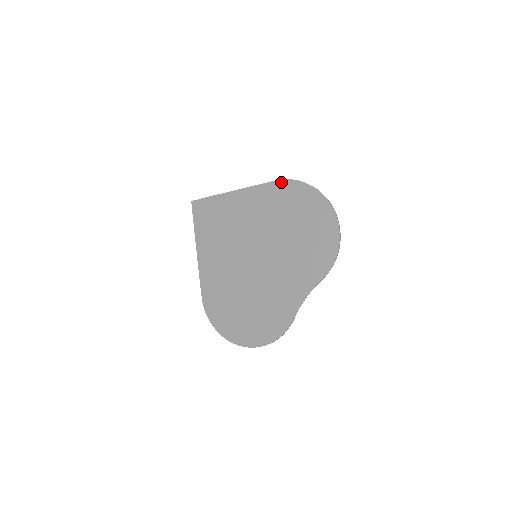
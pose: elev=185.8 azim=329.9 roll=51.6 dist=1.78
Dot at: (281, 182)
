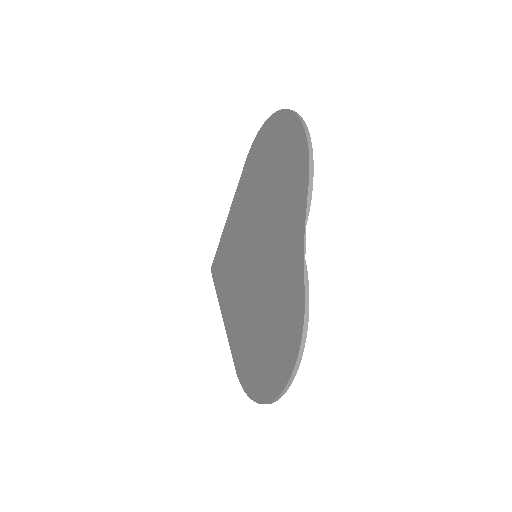
Dot at: (248, 156)
